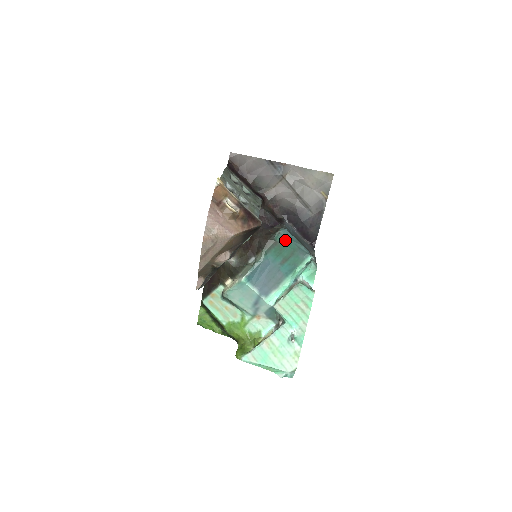
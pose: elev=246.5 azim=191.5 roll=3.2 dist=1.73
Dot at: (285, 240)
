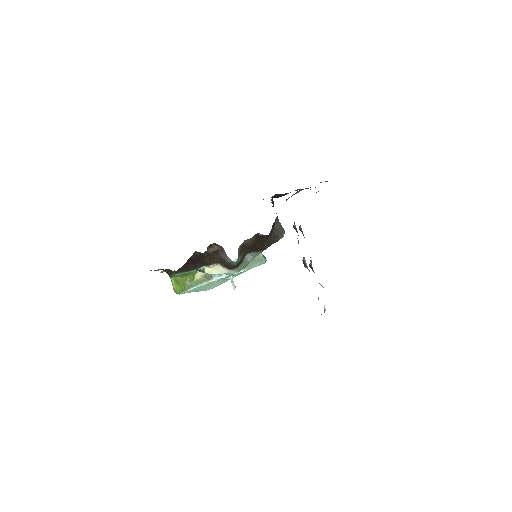
Dot at: occluded
